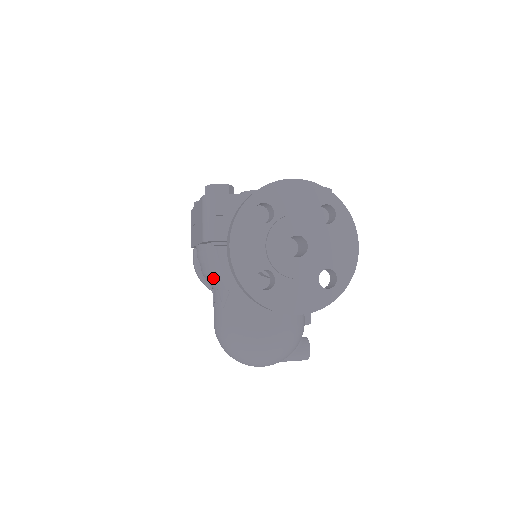
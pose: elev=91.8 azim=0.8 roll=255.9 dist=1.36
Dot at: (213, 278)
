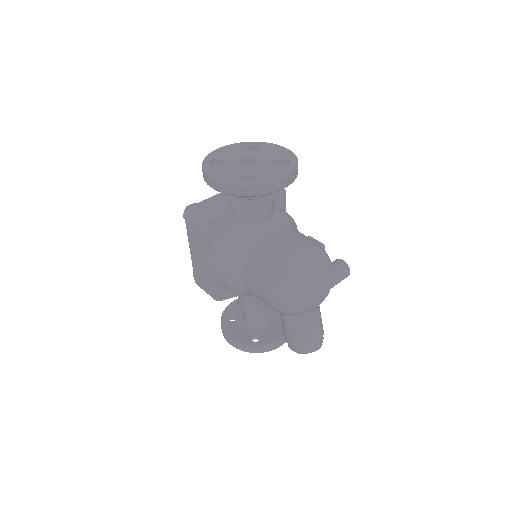
Dot at: (234, 262)
